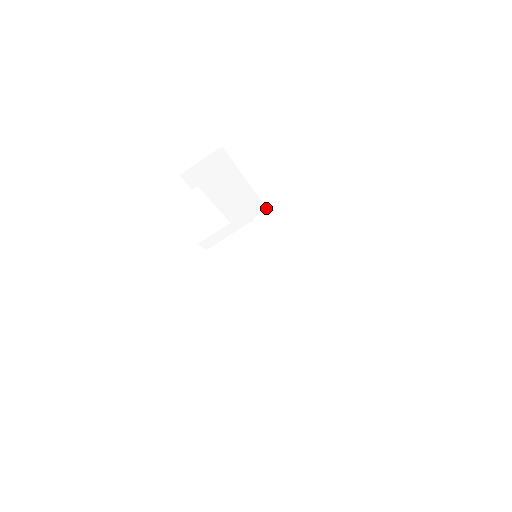
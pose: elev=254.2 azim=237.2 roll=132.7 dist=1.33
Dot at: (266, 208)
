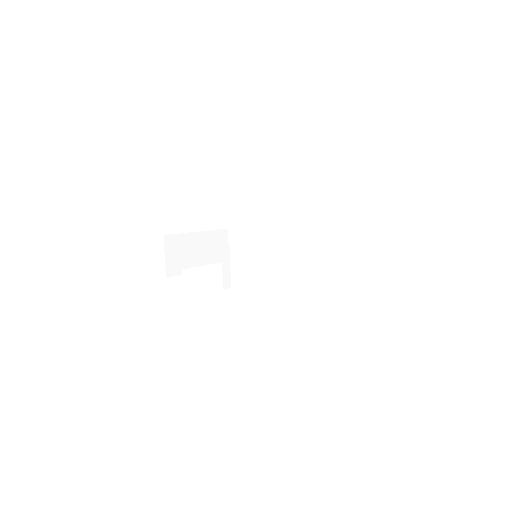
Dot at: (226, 229)
